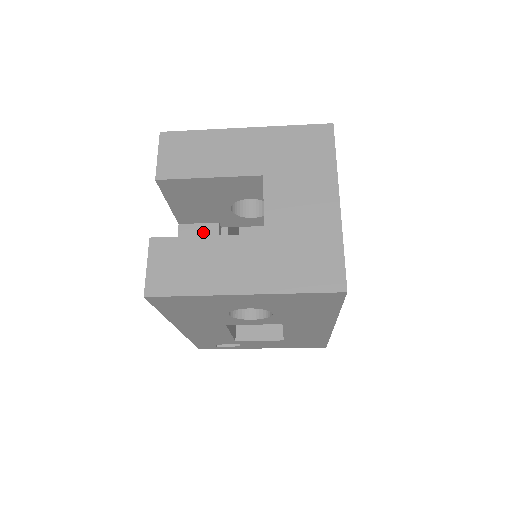
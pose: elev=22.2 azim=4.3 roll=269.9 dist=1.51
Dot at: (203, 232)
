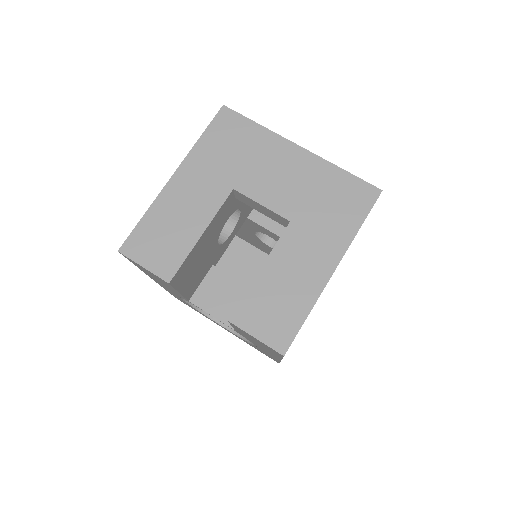
Dot at: (212, 284)
